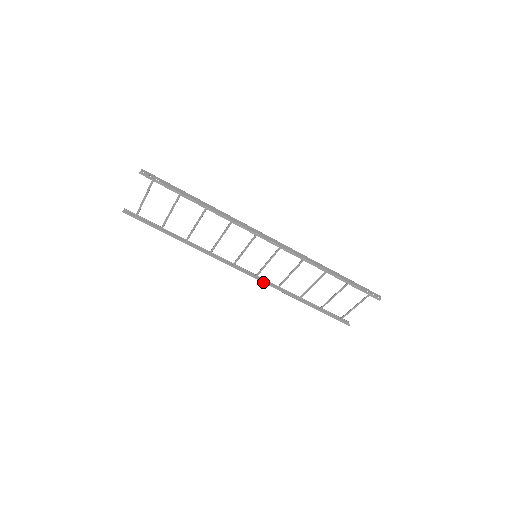
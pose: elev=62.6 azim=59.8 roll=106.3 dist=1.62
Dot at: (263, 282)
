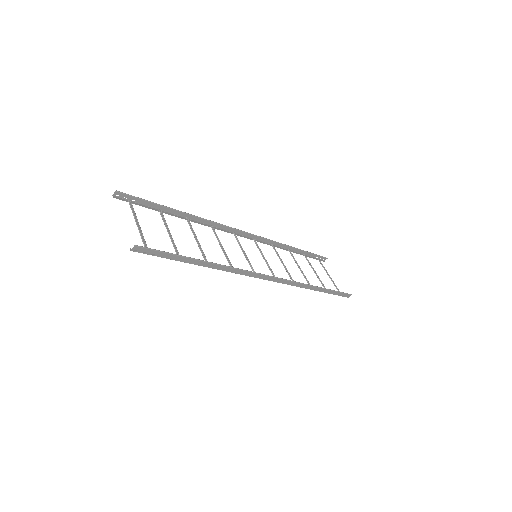
Dot at: (261, 241)
